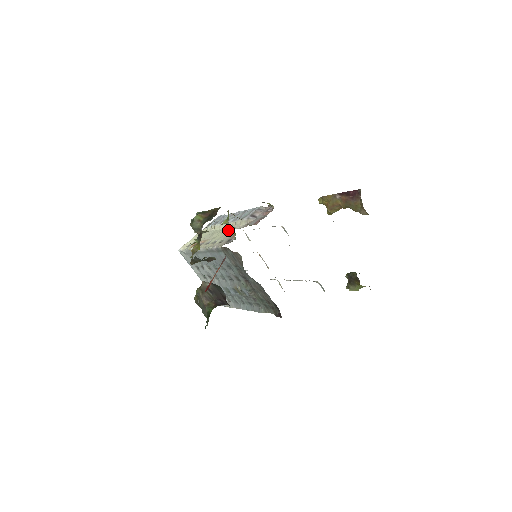
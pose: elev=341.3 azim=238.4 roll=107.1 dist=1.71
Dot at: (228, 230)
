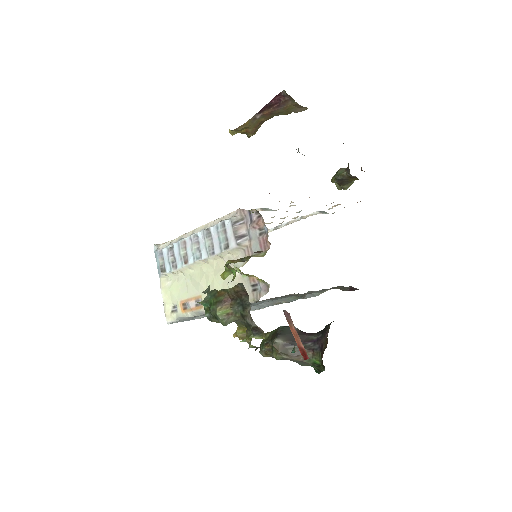
Dot at: (219, 270)
